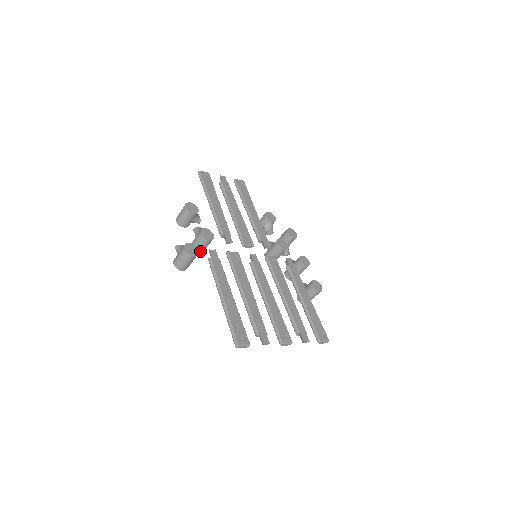
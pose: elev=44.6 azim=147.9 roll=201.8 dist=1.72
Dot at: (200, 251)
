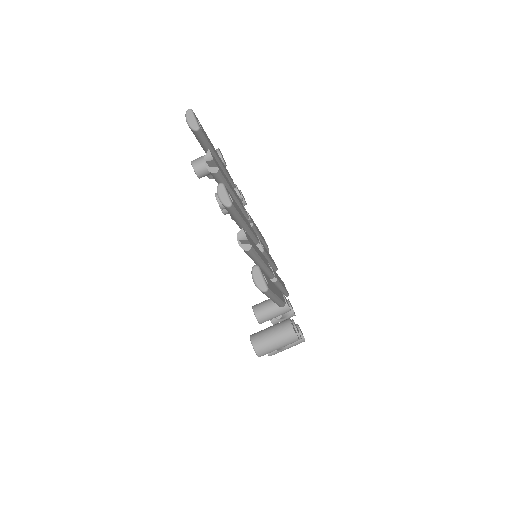
Dot at: (217, 198)
